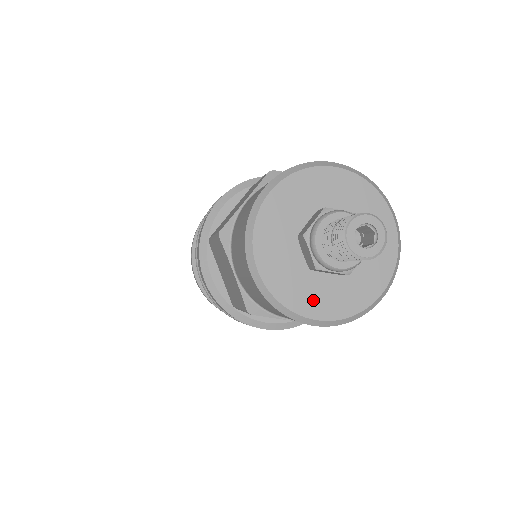
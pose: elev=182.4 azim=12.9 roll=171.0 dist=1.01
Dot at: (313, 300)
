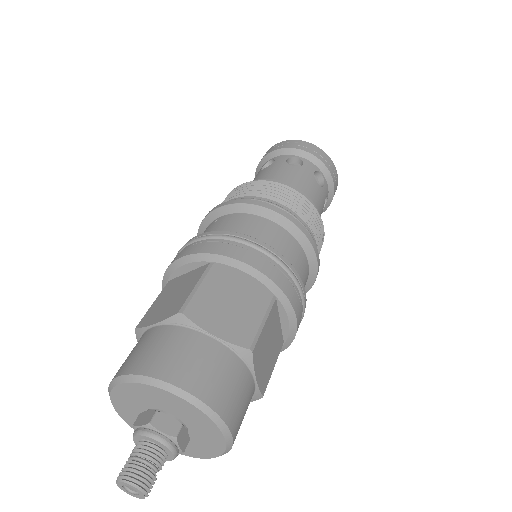
Dot at: (194, 450)
